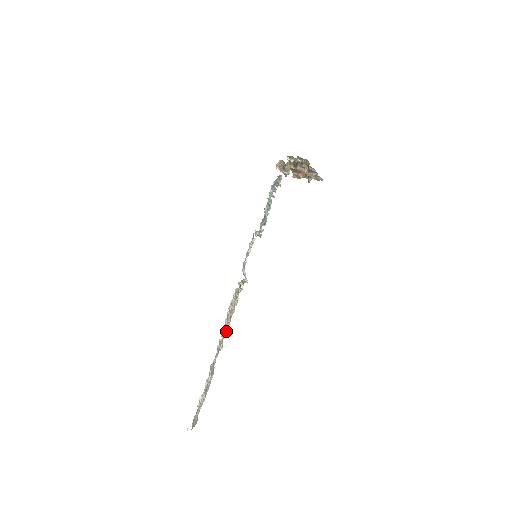
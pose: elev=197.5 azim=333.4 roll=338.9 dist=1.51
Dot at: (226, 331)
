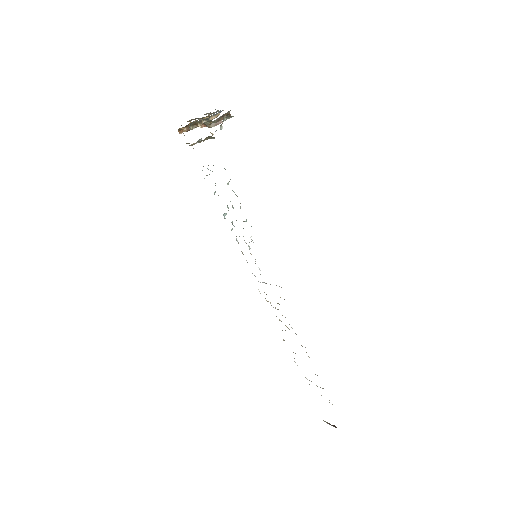
Dot at: occluded
